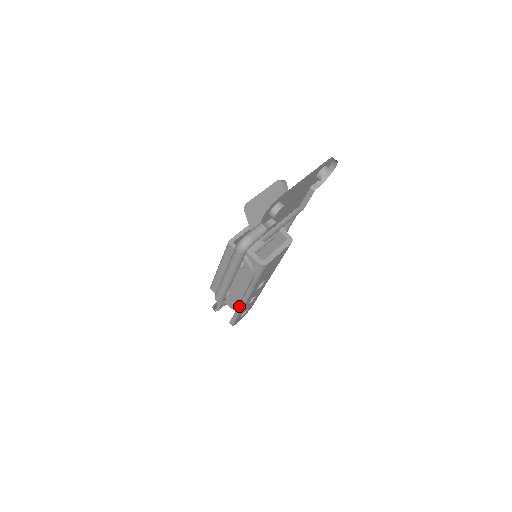
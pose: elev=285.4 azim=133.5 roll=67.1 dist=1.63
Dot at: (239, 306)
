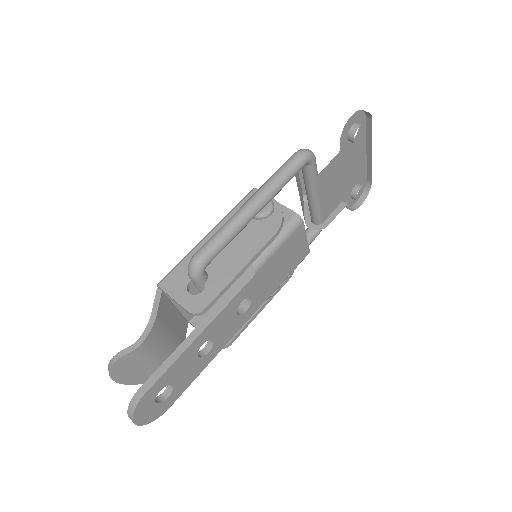
Dot at: (195, 330)
